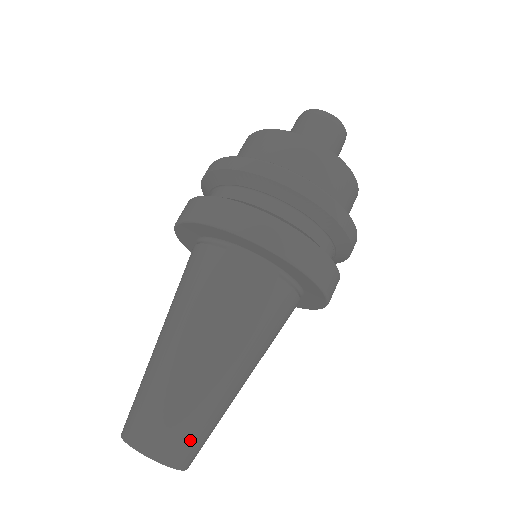
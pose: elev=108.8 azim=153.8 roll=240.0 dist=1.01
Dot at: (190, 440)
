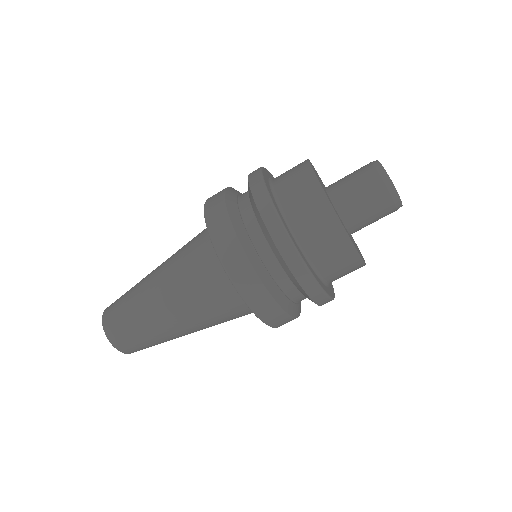
Dot at: (144, 348)
